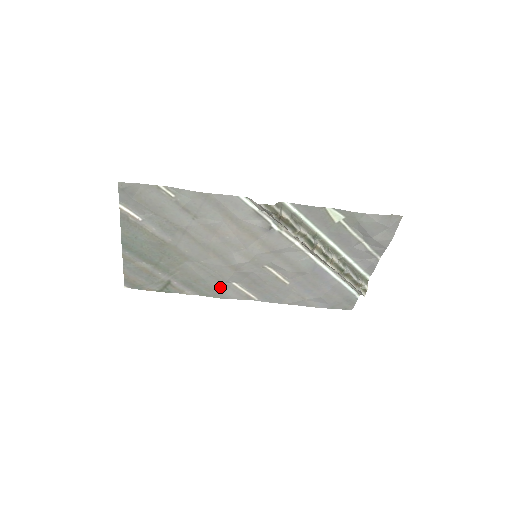
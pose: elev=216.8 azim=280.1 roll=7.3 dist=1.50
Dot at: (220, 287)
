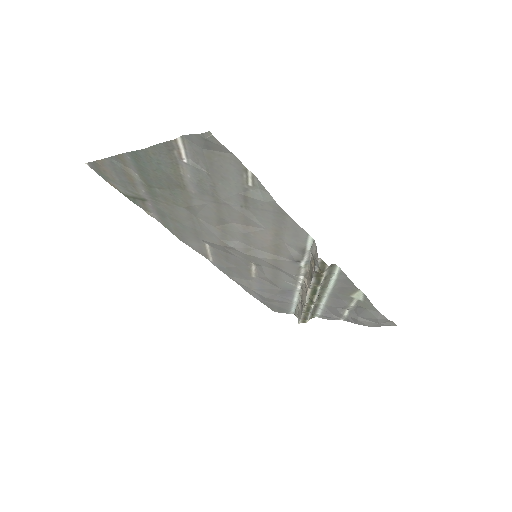
Dot at: (191, 237)
